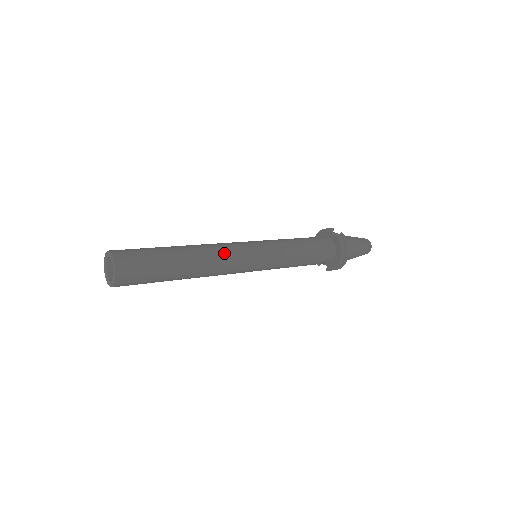
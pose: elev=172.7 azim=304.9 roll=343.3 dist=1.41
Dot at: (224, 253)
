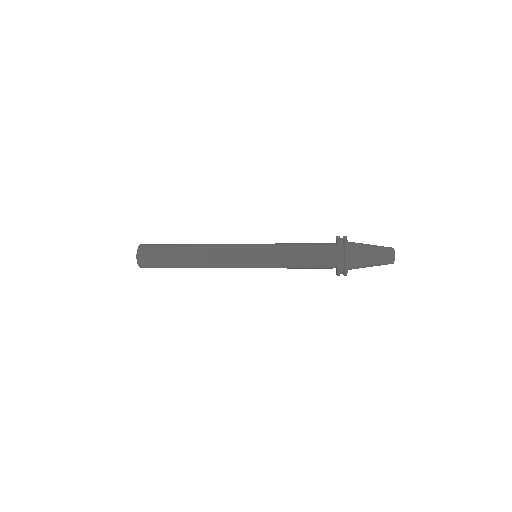
Dot at: (217, 250)
